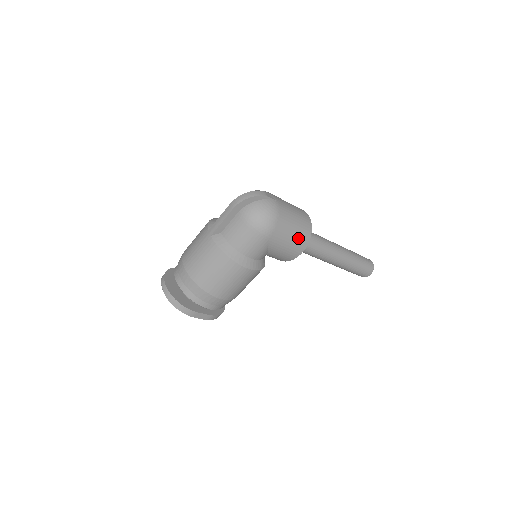
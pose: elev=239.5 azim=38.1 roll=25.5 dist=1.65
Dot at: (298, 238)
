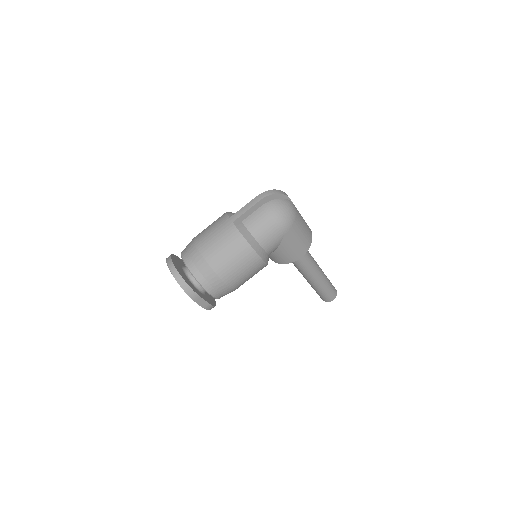
Dot at: (304, 241)
